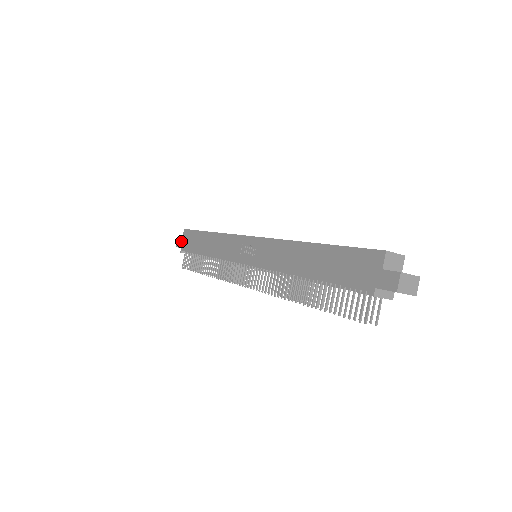
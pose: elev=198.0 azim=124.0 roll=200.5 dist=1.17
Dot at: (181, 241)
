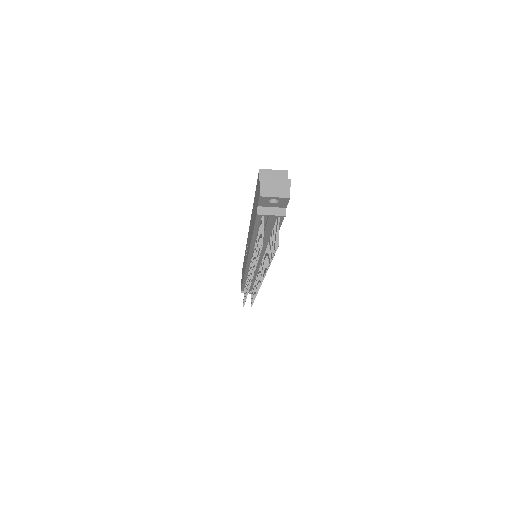
Dot at: occluded
